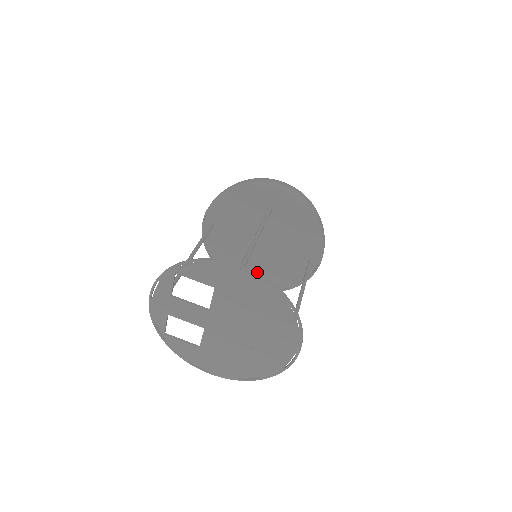
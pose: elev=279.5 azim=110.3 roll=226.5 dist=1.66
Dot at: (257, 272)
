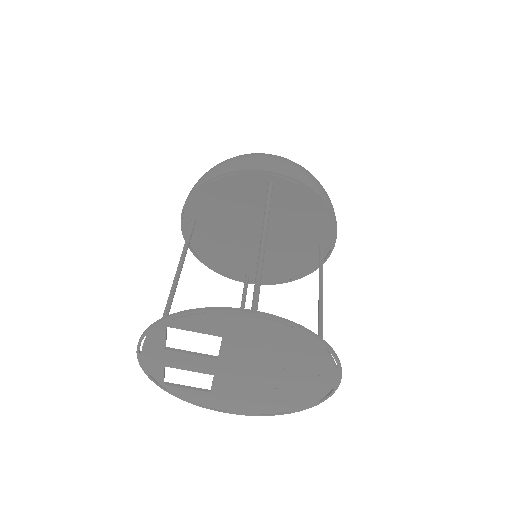
Dot at: (278, 316)
